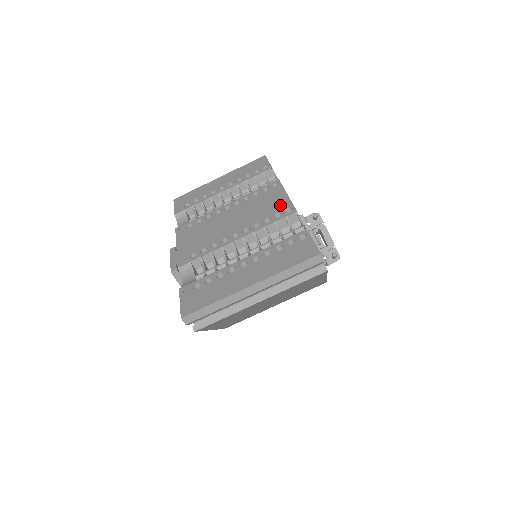
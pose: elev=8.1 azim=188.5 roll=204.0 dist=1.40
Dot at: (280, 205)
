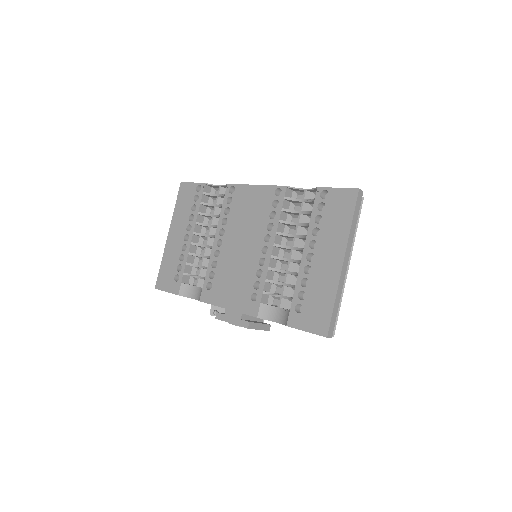
Dot at: (264, 196)
